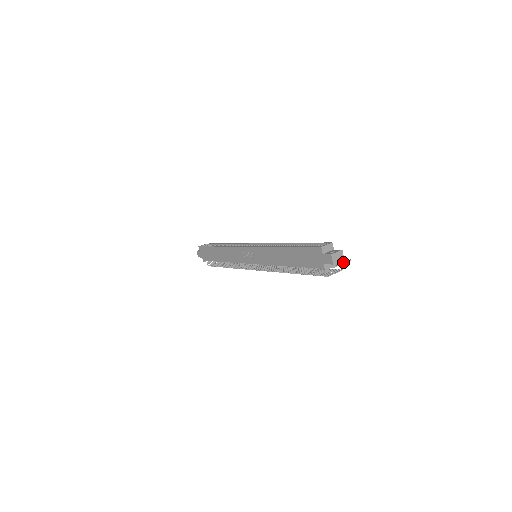
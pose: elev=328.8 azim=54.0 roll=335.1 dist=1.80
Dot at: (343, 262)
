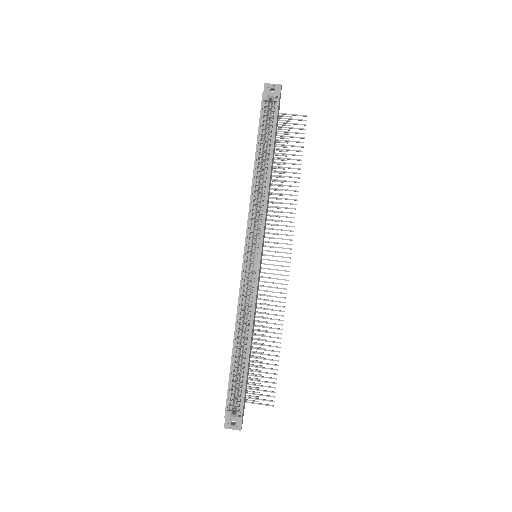
Dot at: (261, 404)
